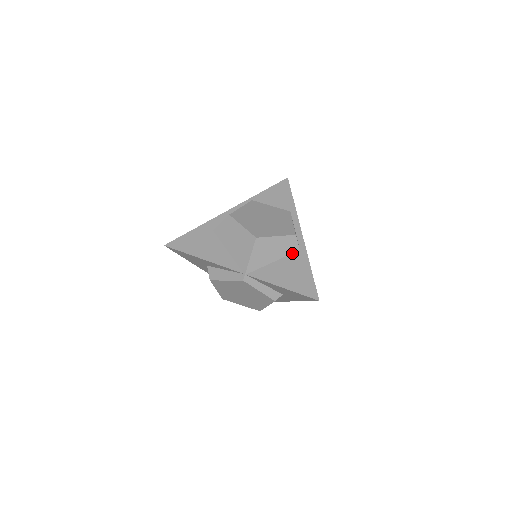
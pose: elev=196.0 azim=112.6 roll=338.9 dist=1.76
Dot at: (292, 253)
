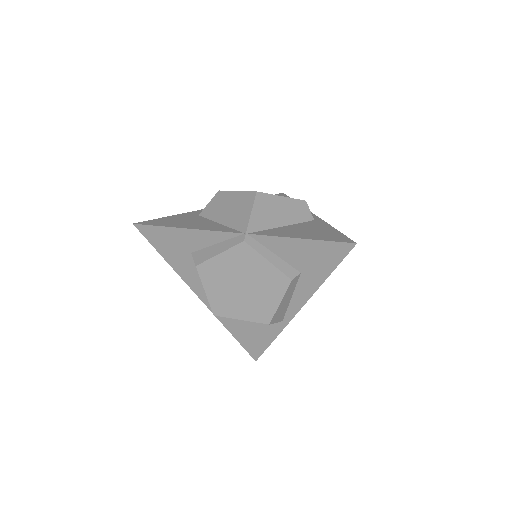
Dot at: (305, 221)
